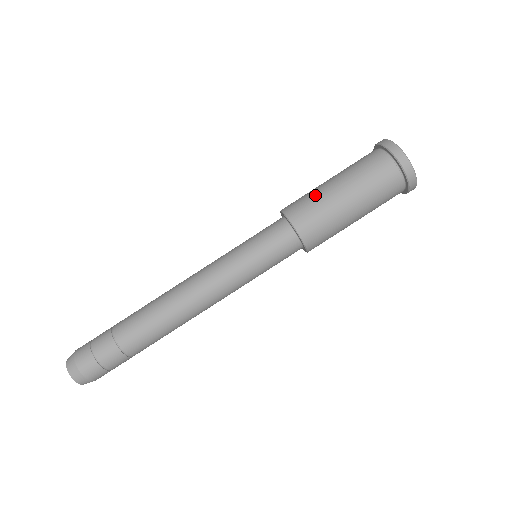
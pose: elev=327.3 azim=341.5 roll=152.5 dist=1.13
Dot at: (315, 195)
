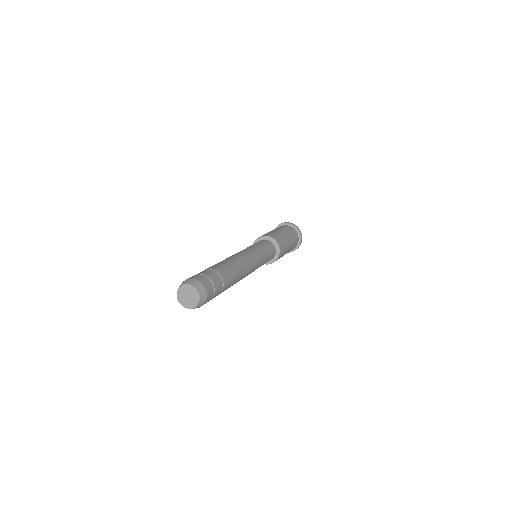
Dot at: (270, 232)
